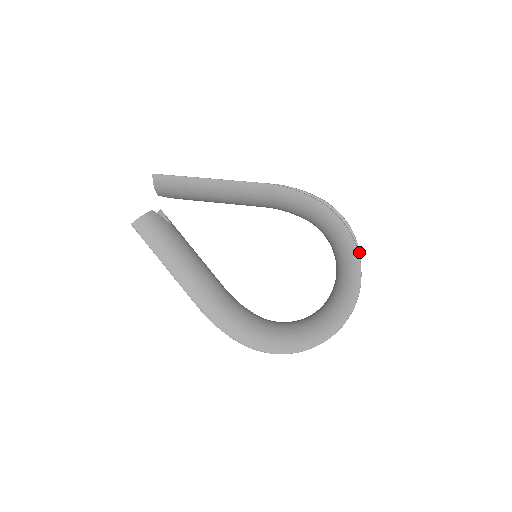
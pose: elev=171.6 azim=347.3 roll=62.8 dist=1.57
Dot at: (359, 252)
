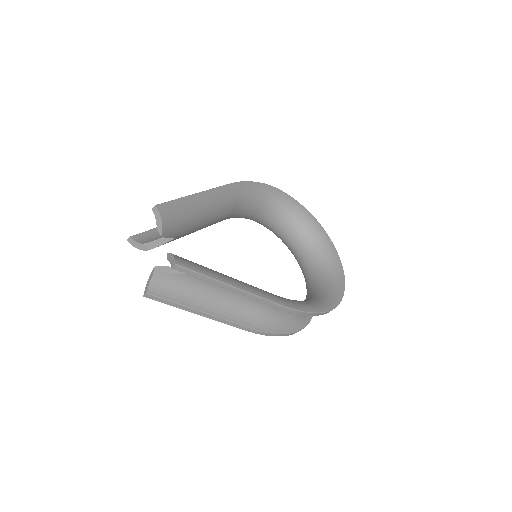
Dot at: occluded
